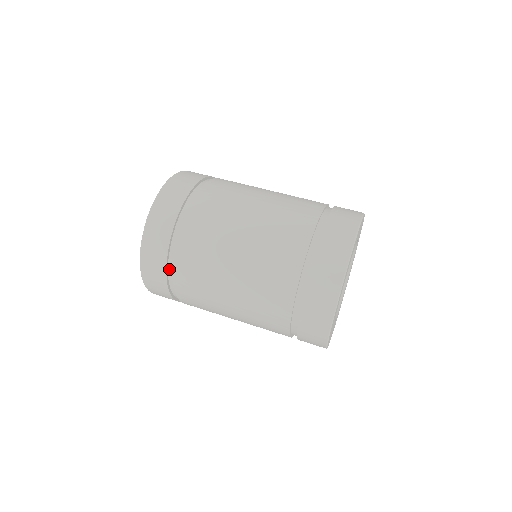
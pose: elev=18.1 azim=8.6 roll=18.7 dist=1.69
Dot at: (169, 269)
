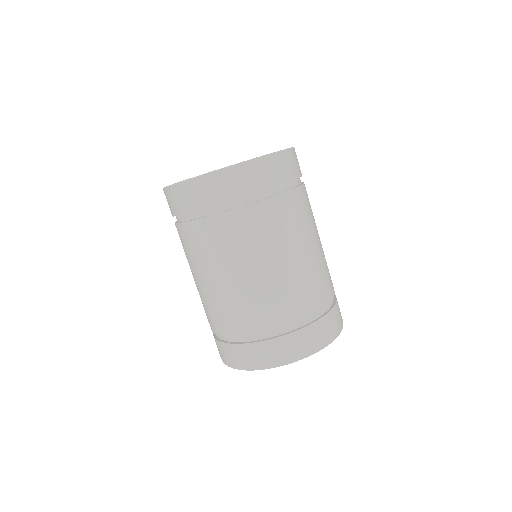
Dot at: occluded
